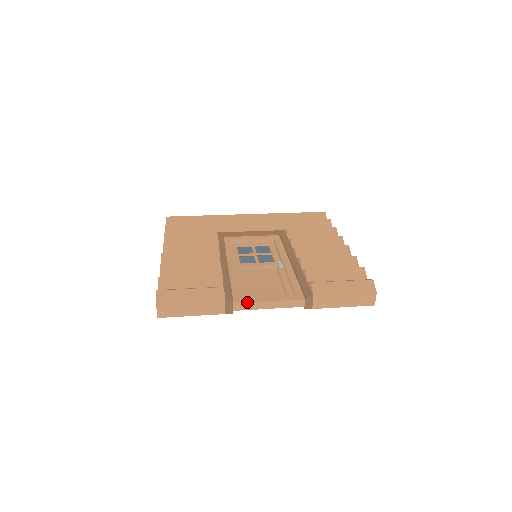
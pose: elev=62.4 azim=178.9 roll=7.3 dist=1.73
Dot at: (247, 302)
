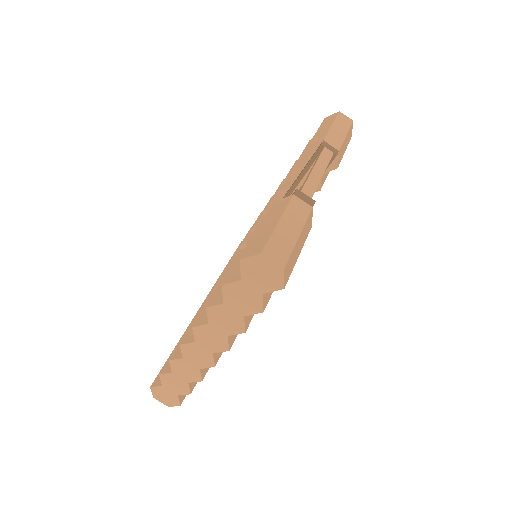
Dot at: (305, 182)
